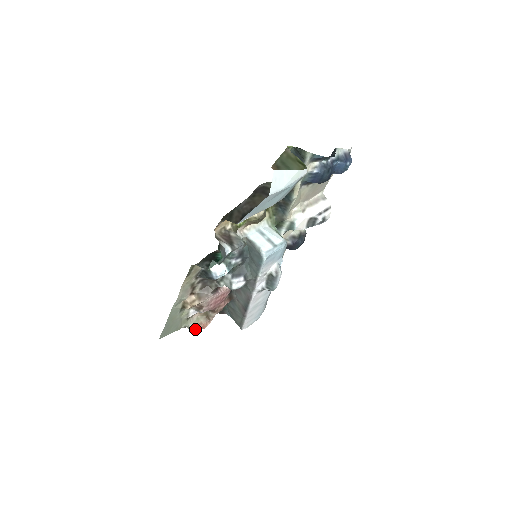
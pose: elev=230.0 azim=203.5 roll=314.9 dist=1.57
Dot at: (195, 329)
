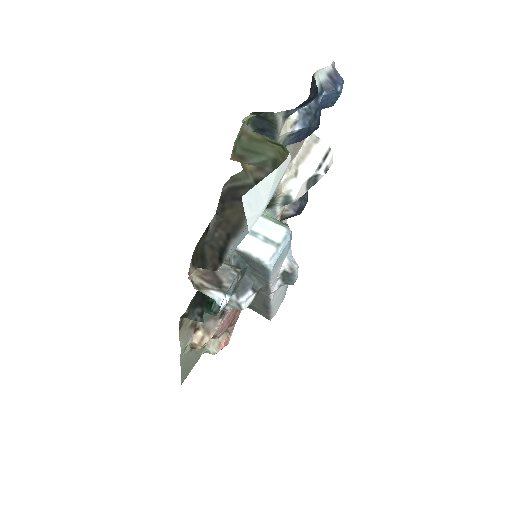
Dot at: (217, 351)
